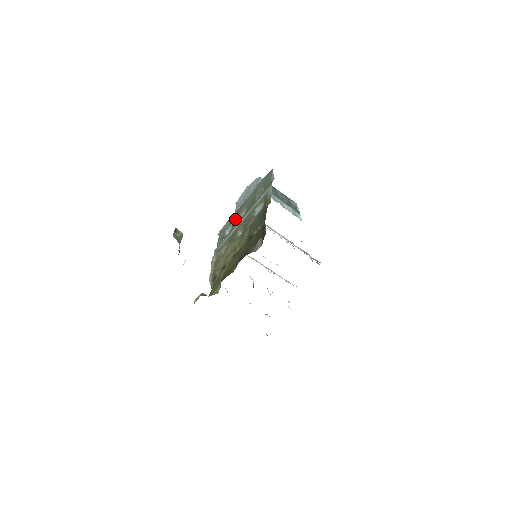
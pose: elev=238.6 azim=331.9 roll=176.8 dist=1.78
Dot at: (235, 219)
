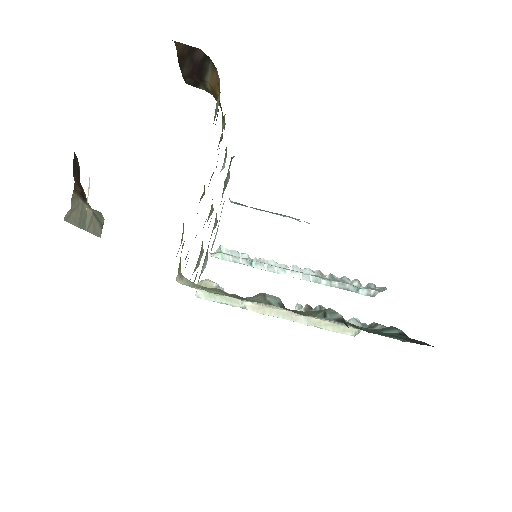
Dot at: occluded
